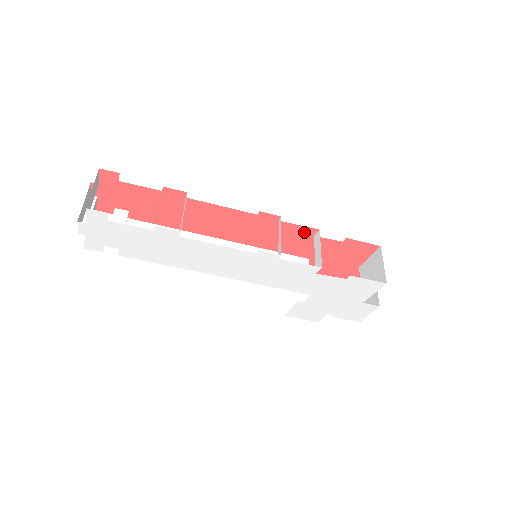
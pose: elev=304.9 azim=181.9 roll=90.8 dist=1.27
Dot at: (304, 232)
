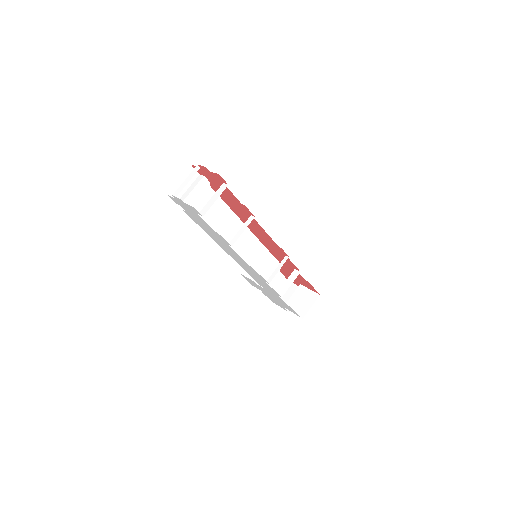
Dot at: (292, 265)
